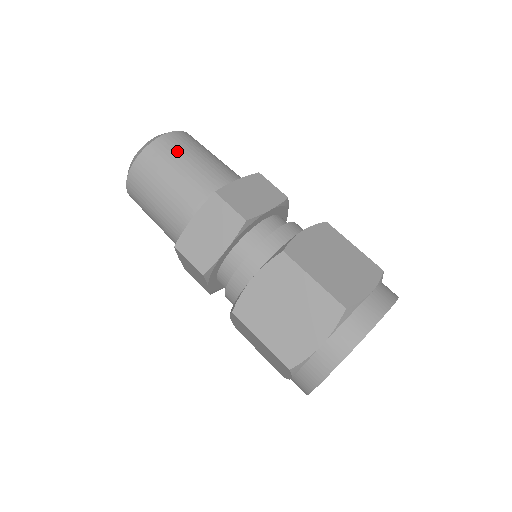
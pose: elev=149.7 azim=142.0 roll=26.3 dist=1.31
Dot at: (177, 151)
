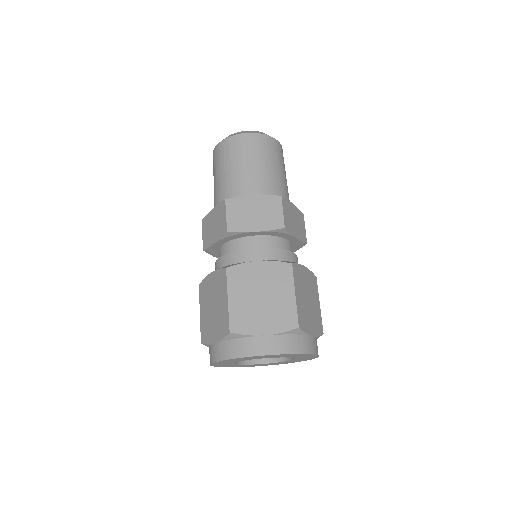
Dot at: (238, 152)
